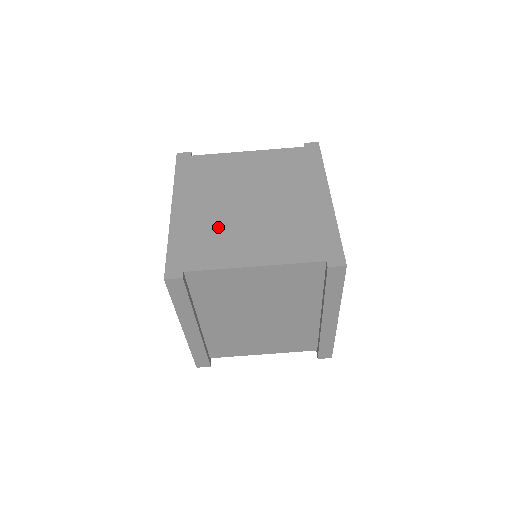
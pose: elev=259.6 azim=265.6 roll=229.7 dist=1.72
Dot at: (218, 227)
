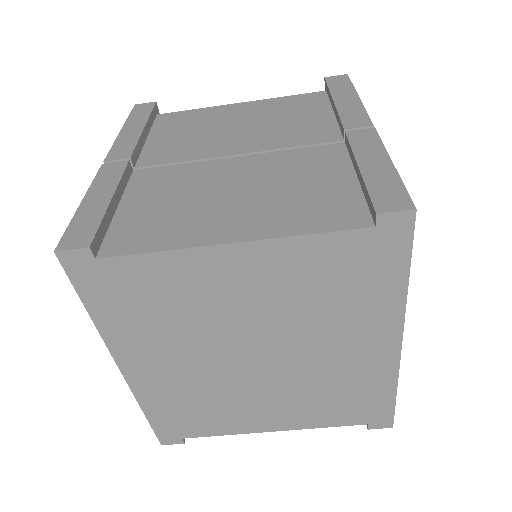
Dot at: (211, 394)
